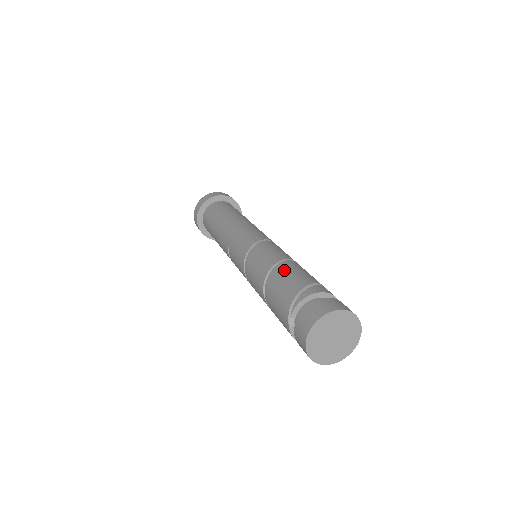
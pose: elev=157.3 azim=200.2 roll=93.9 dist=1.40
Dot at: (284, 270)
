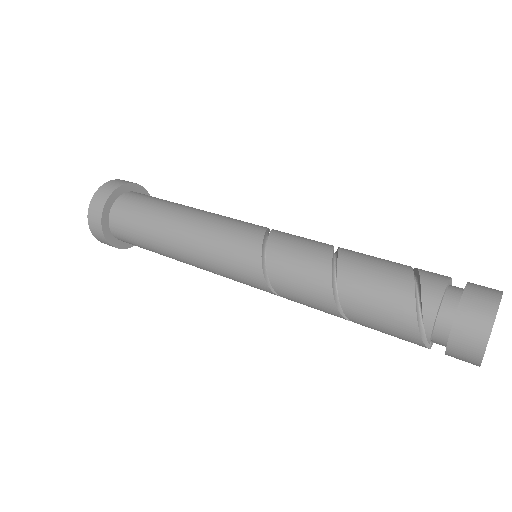
Dot at: (357, 288)
